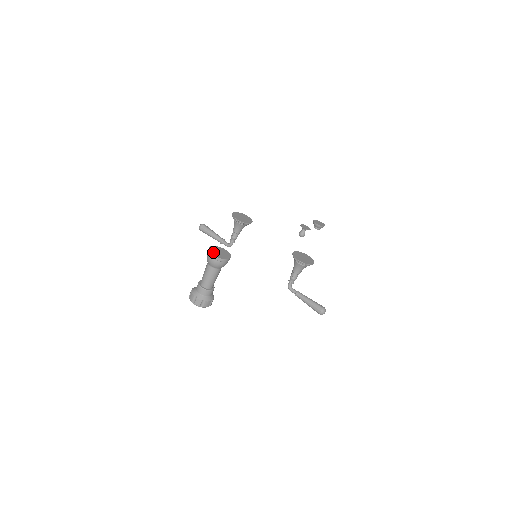
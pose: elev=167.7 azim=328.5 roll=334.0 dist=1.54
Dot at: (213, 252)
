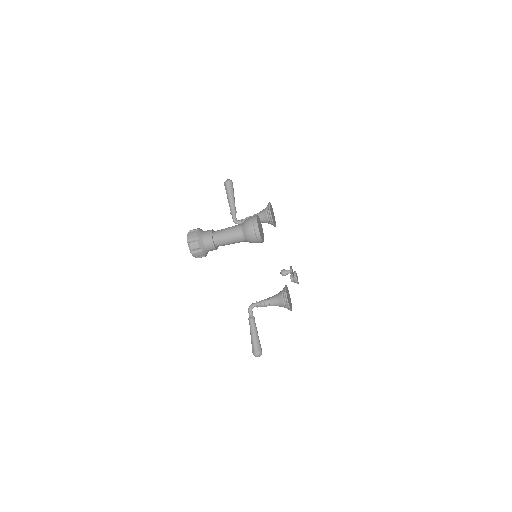
Dot at: (258, 223)
